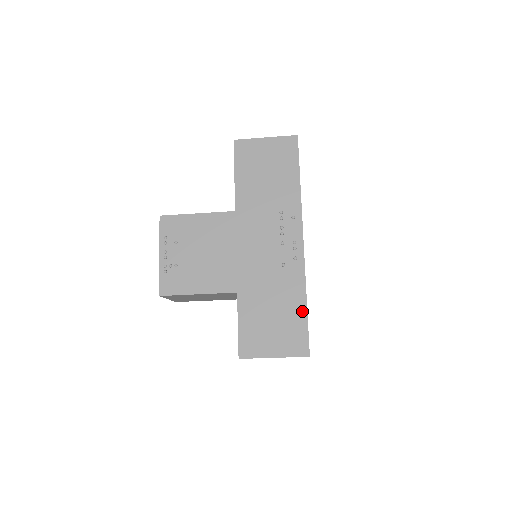
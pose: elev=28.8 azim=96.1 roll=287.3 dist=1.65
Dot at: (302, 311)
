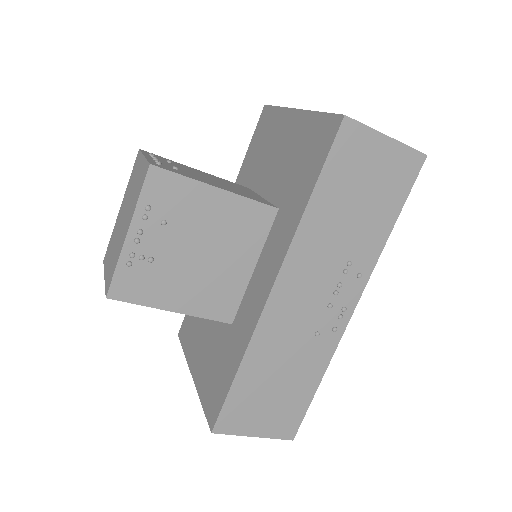
Dot at: (310, 392)
